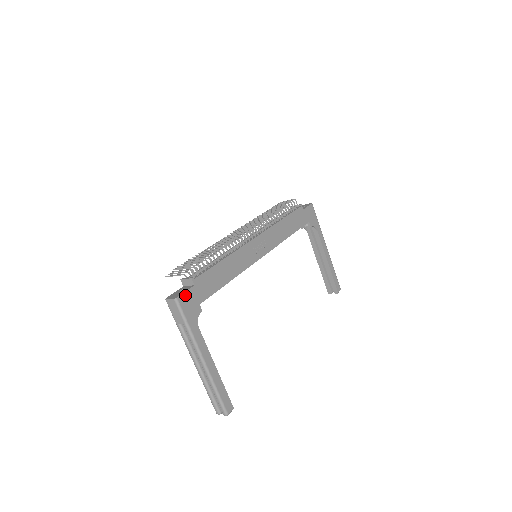
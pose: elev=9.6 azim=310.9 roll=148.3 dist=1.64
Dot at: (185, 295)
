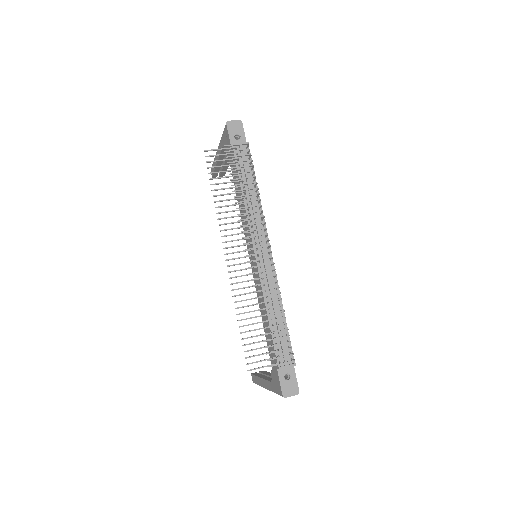
Dot at: (296, 381)
